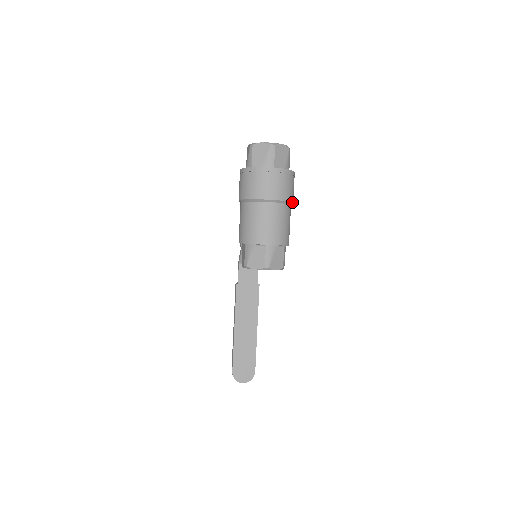
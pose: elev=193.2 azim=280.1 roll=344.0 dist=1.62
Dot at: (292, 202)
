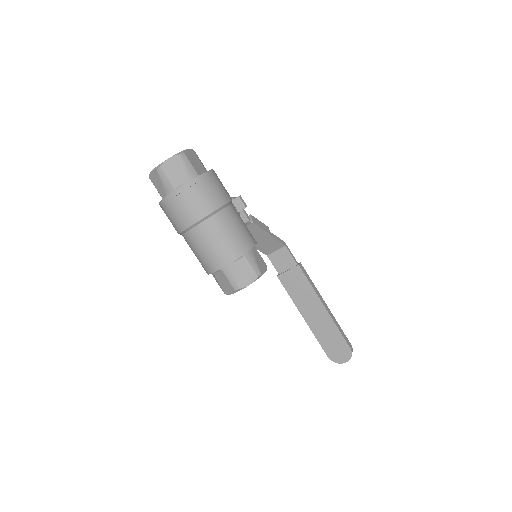
Dot at: (221, 206)
